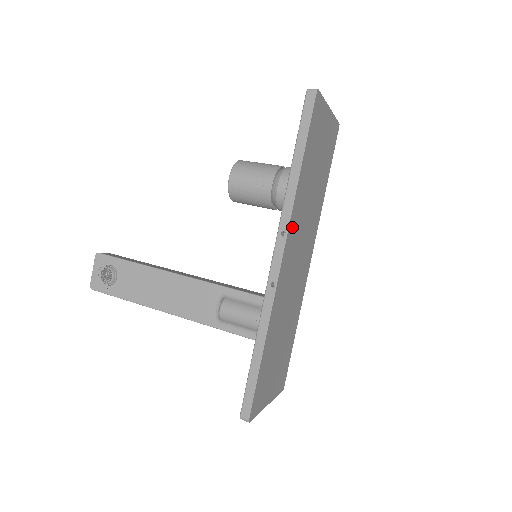
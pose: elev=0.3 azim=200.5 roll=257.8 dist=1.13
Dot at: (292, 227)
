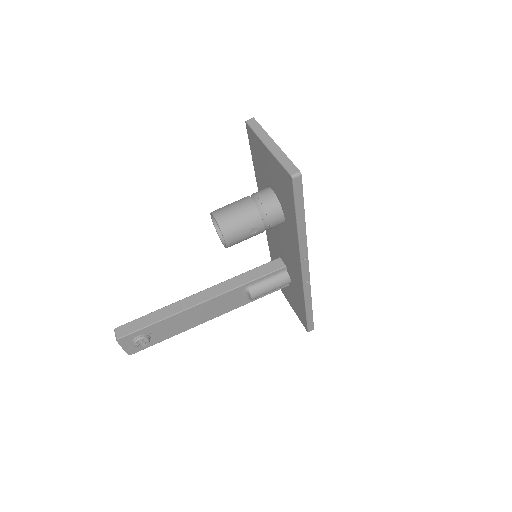
Dot at: occluded
